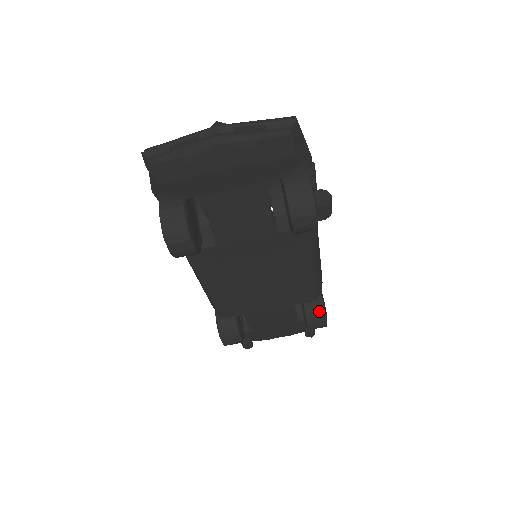
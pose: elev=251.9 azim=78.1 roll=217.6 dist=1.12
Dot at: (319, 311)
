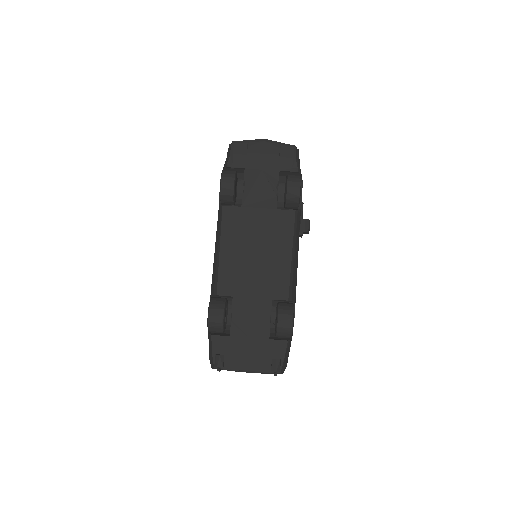
Dot at: (289, 307)
